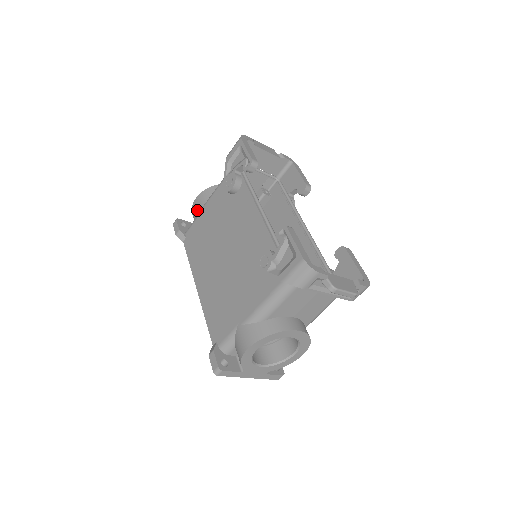
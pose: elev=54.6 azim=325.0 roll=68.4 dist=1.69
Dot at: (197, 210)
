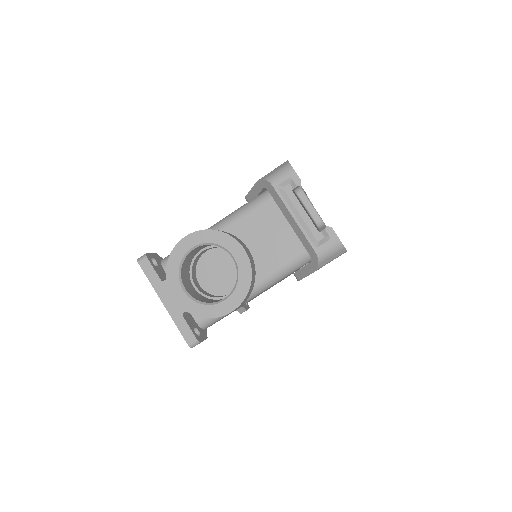
Dot at: occluded
